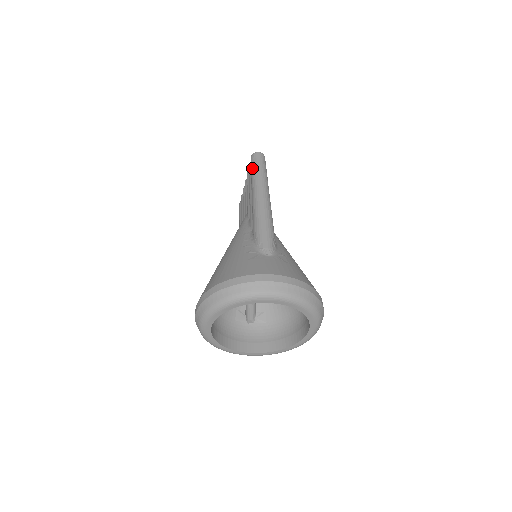
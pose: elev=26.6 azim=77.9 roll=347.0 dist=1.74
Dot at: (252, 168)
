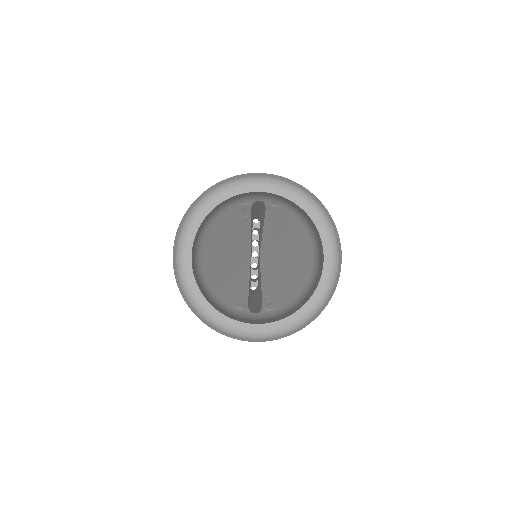
Dot at: occluded
